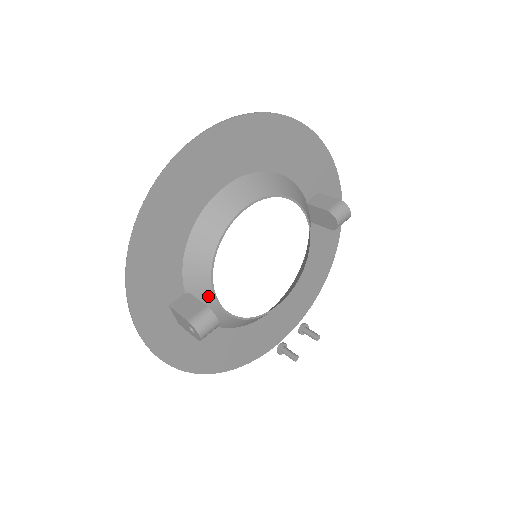
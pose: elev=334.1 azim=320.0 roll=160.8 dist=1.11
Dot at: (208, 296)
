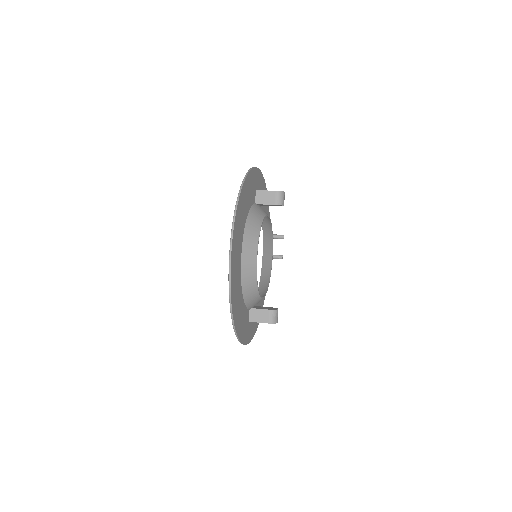
Dot at: occluded
